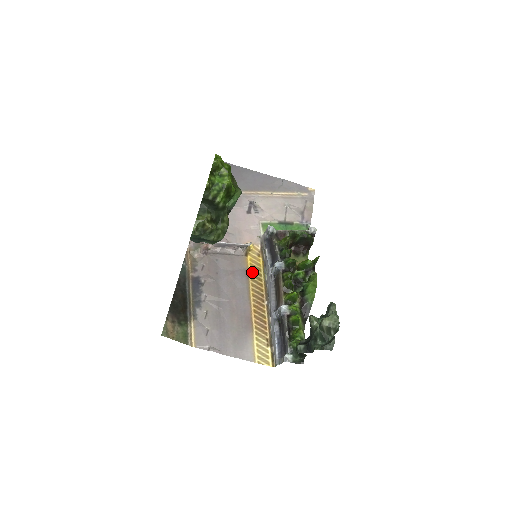
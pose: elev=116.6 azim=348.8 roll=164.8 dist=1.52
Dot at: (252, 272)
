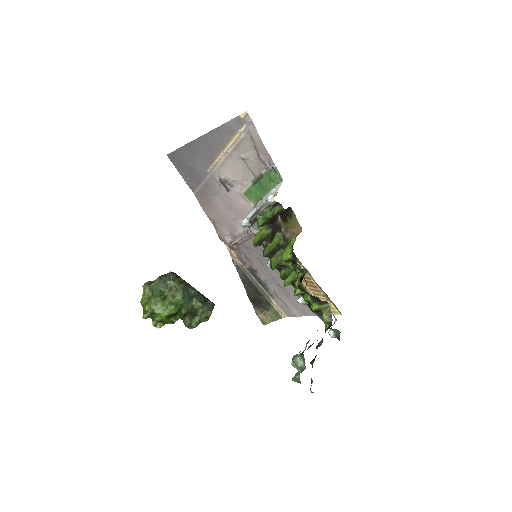
Dot at: occluded
